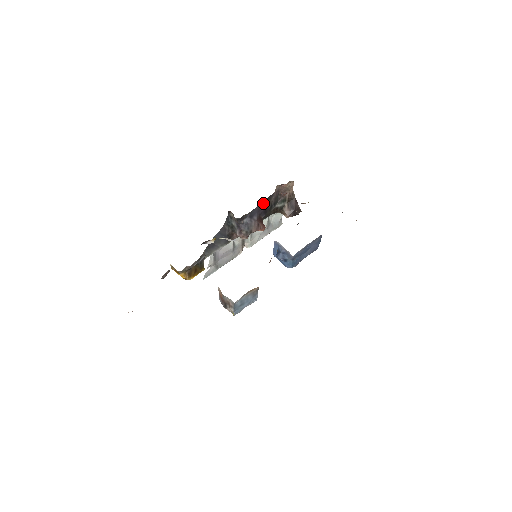
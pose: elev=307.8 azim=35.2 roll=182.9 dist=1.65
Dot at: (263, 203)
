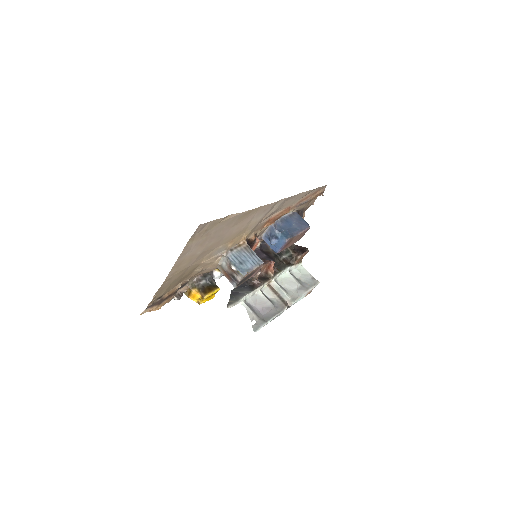
Dot at: (259, 250)
